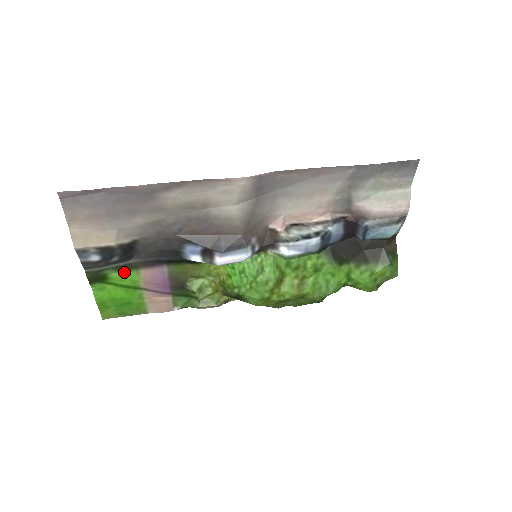
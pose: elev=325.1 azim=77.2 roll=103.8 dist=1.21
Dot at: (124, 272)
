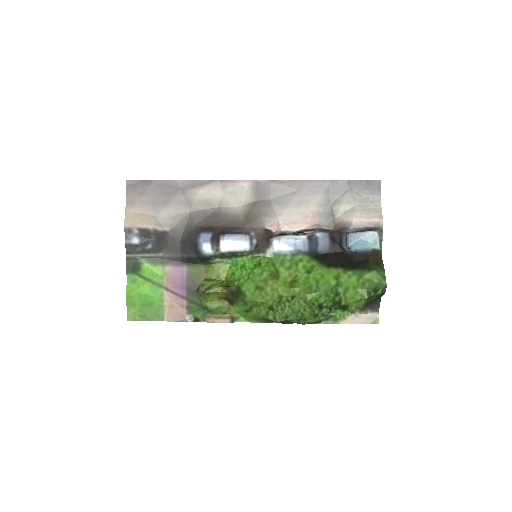
Dot at: (154, 265)
